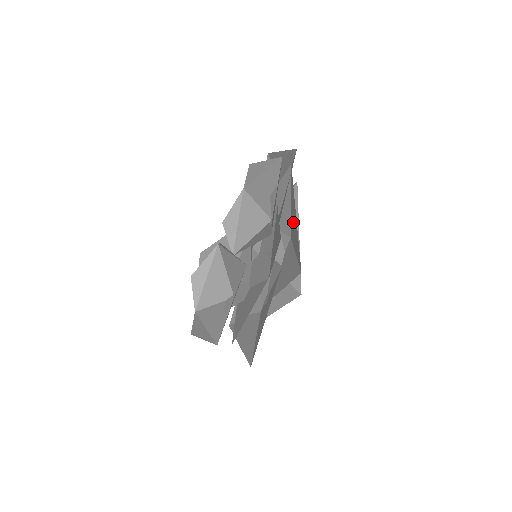
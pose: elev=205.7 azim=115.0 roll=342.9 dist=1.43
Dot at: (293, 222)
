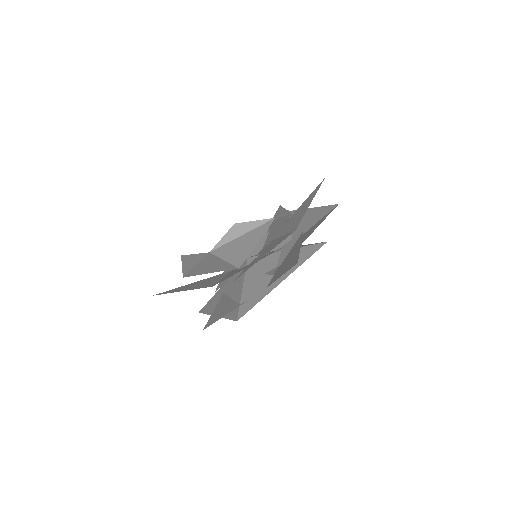
Dot at: (302, 222)
